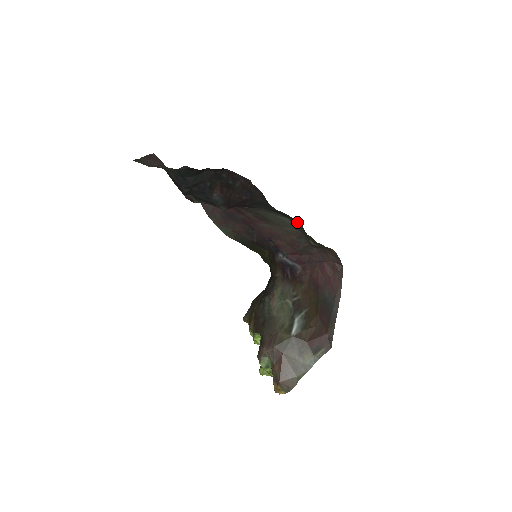
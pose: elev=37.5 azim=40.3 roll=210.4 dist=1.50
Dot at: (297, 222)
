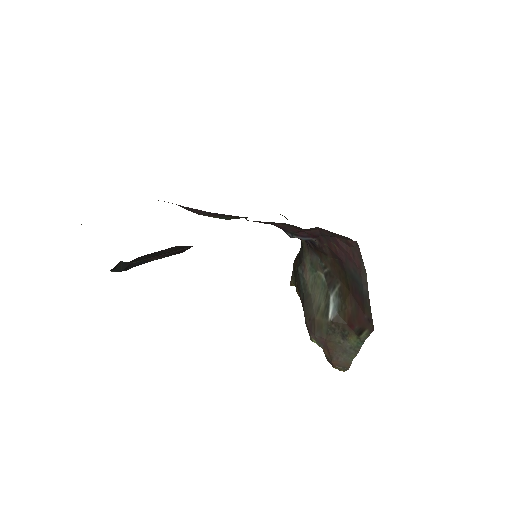
Dot at: occluded
